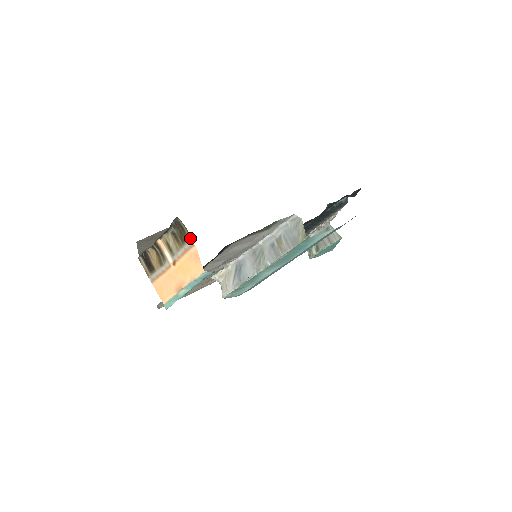
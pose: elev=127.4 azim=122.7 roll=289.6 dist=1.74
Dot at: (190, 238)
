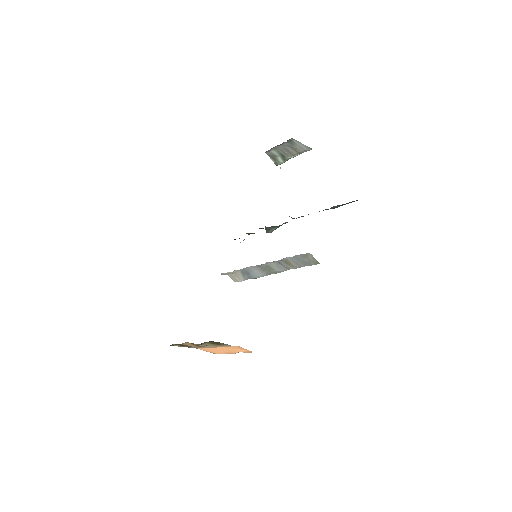
Dot at: (228, 345)
